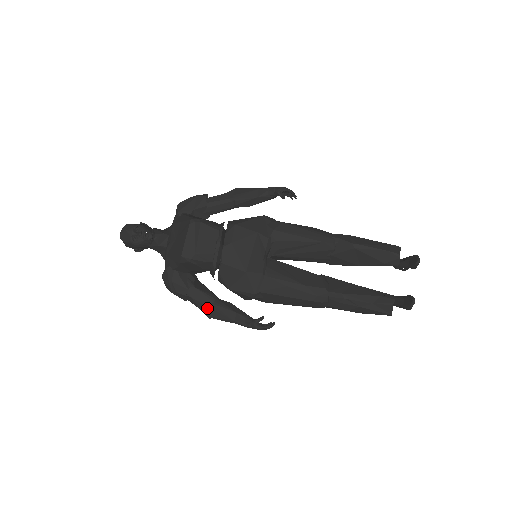
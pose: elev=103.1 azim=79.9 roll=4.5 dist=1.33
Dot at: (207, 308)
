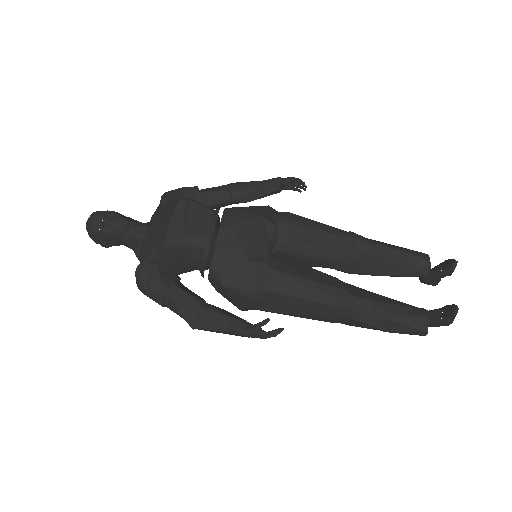
Dot at: (192, 313)
